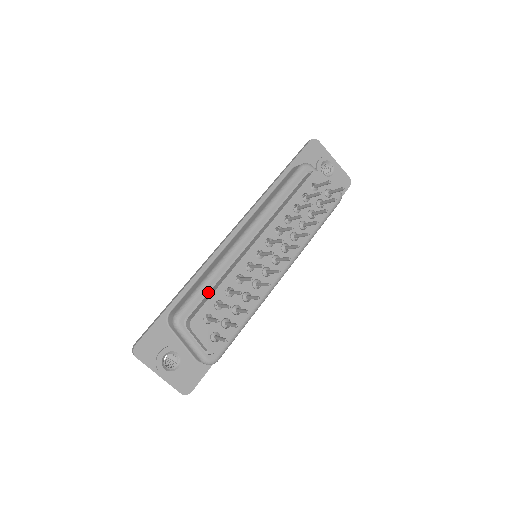
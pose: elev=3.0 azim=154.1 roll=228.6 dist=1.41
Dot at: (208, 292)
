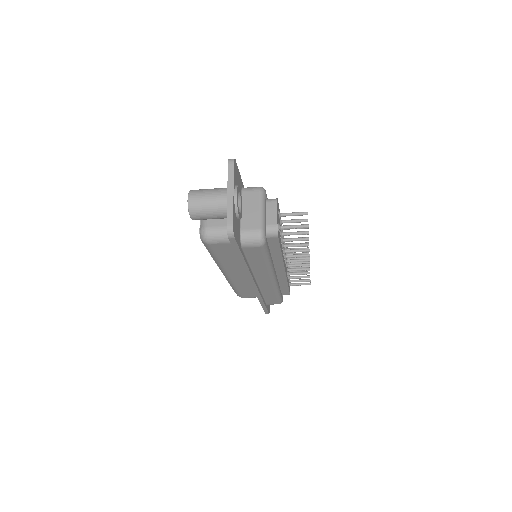
Dot at: occluded
